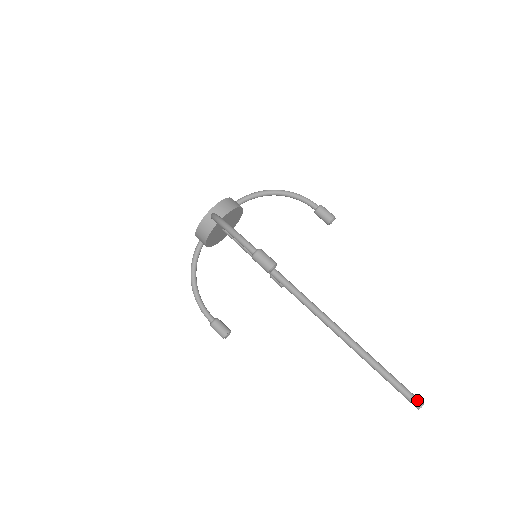
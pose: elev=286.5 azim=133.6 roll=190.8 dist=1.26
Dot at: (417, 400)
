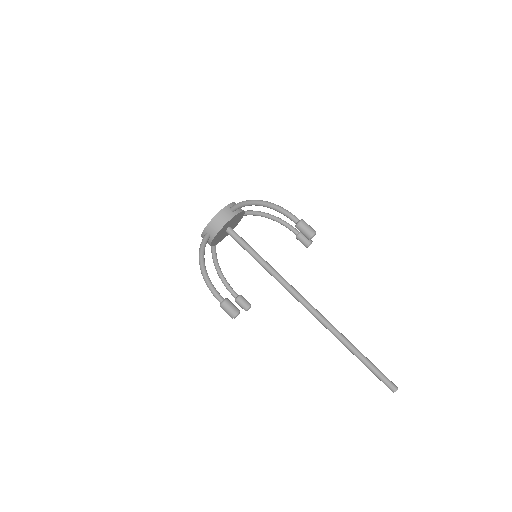
Dot at: (391, 387)
